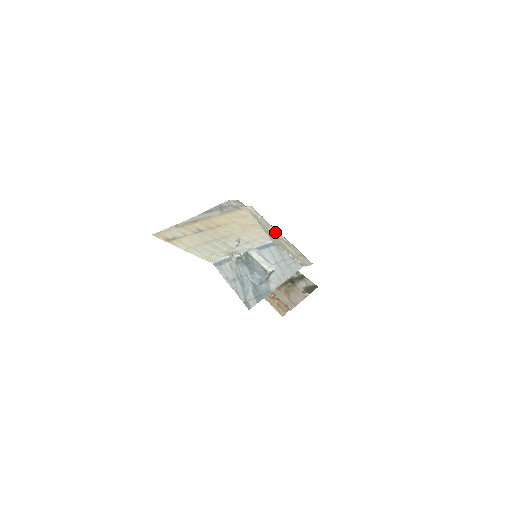
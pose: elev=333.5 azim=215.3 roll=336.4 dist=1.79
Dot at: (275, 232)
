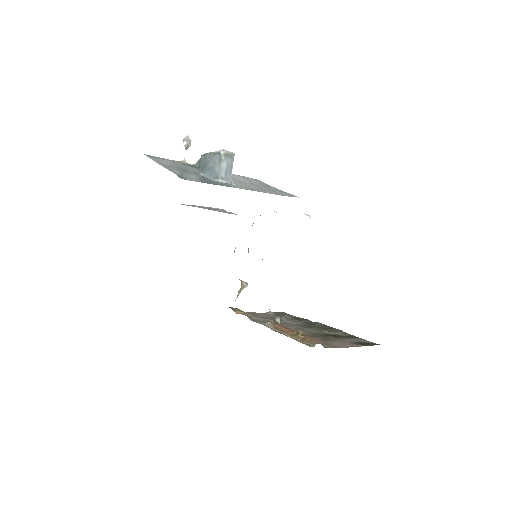
Dot at: occluded
